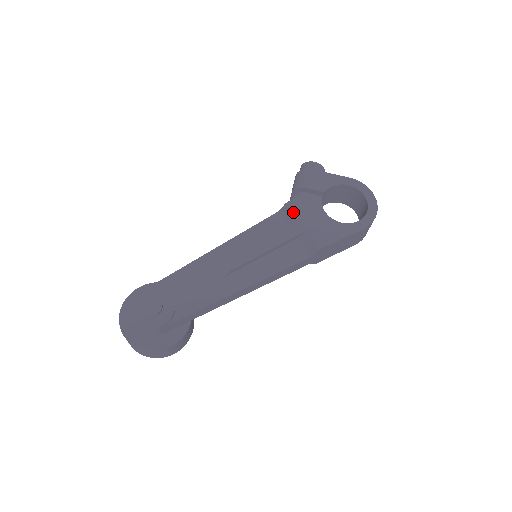
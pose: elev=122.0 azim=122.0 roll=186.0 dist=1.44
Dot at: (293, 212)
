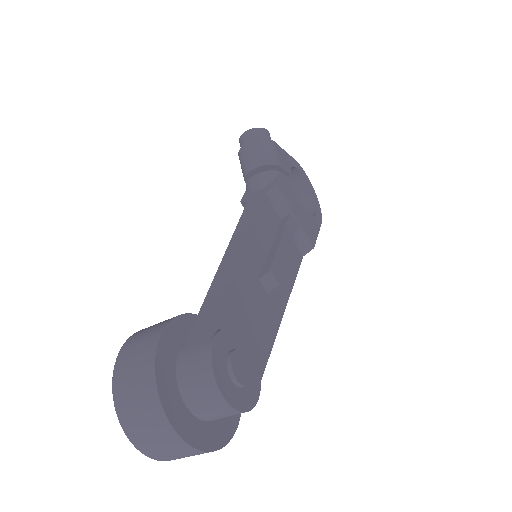
Dot at: (285, 198)
